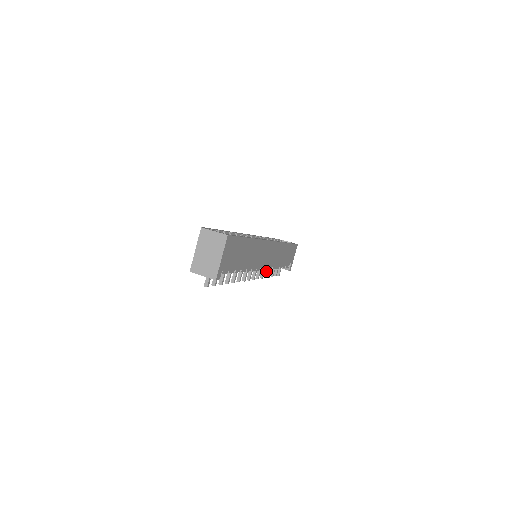
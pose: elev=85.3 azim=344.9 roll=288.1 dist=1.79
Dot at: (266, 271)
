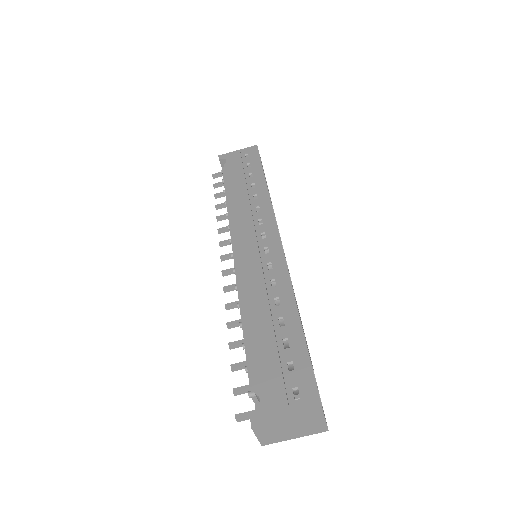
Dot at: (227, 218)
